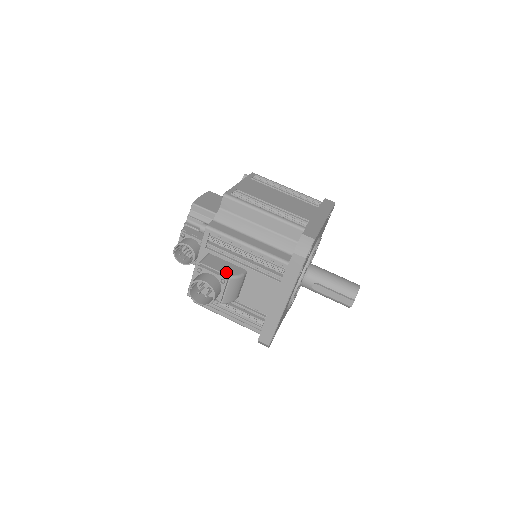
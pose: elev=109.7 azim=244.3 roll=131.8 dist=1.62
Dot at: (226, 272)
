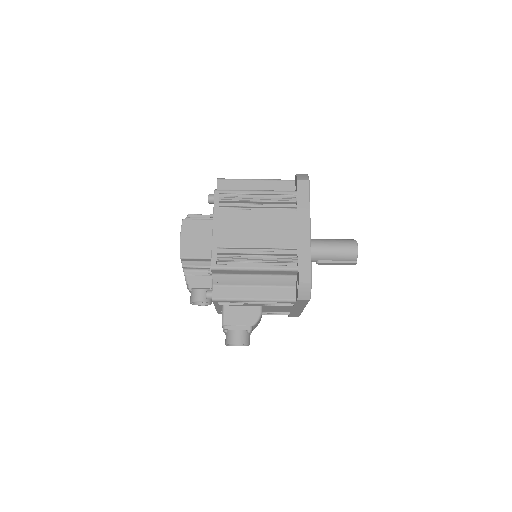
Dot at: (247, 322)
